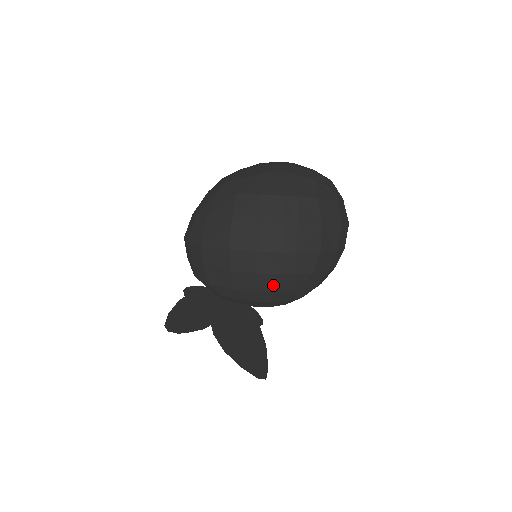
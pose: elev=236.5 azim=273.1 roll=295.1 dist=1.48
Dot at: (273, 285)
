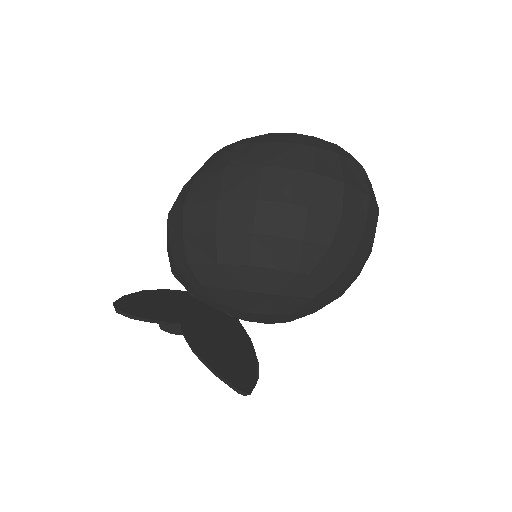
Dot at: (273, 257)
